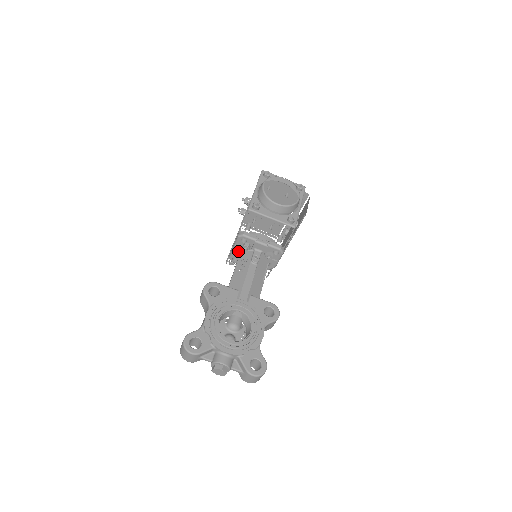
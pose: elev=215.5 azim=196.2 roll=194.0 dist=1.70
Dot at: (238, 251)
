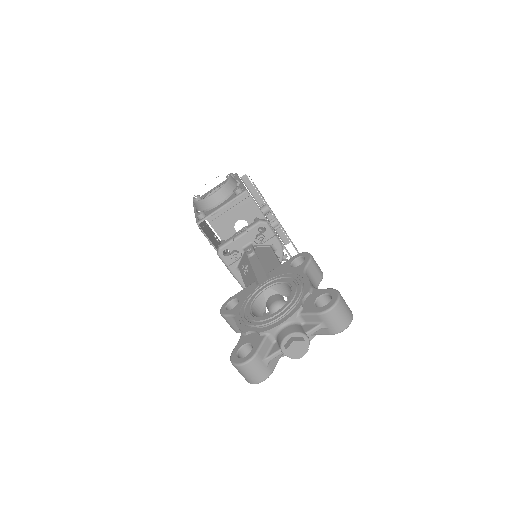
Dot at: (237, 270)
